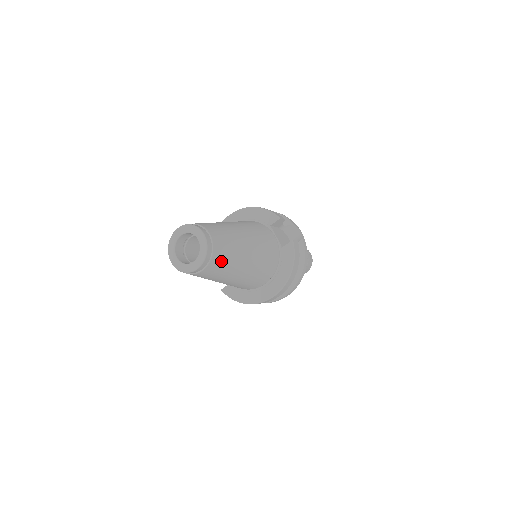
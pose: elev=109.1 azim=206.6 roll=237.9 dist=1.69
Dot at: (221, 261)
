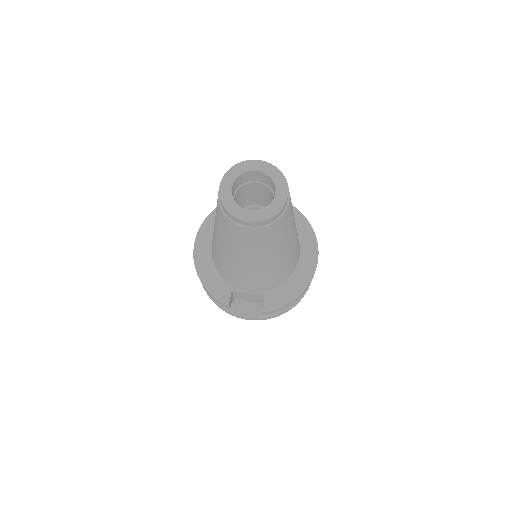
Dot at: occluded
